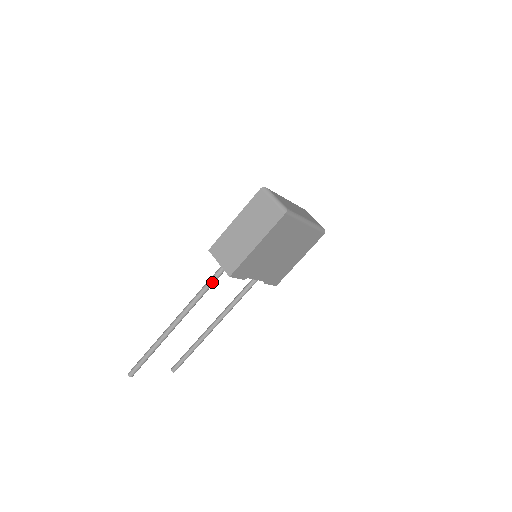
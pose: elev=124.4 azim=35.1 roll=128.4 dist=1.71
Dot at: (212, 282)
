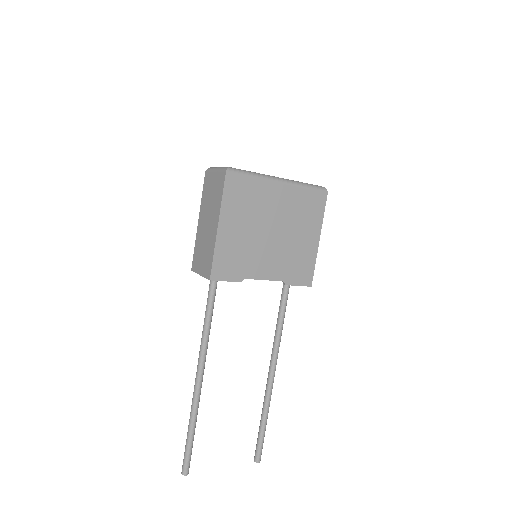
Dot at: (209, 304)
